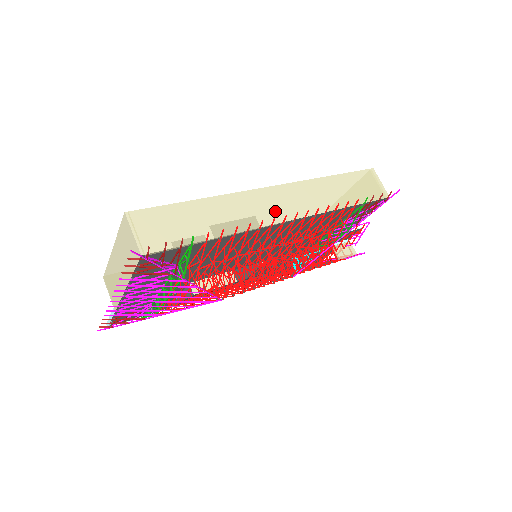
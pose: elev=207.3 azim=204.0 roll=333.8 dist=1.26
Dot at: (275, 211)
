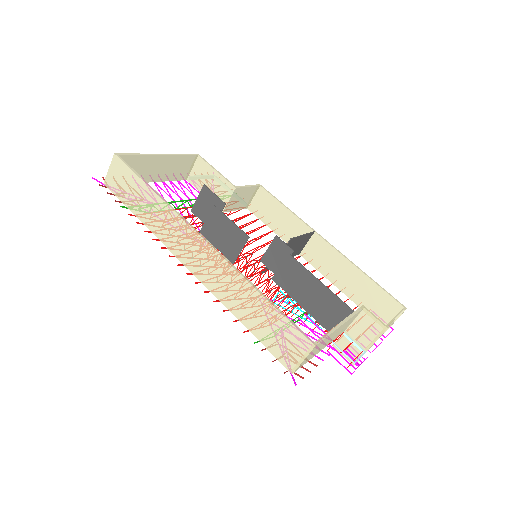
Dot at: (187, 253)
